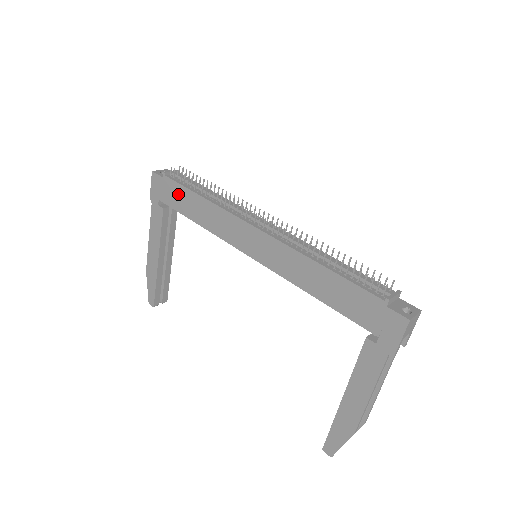
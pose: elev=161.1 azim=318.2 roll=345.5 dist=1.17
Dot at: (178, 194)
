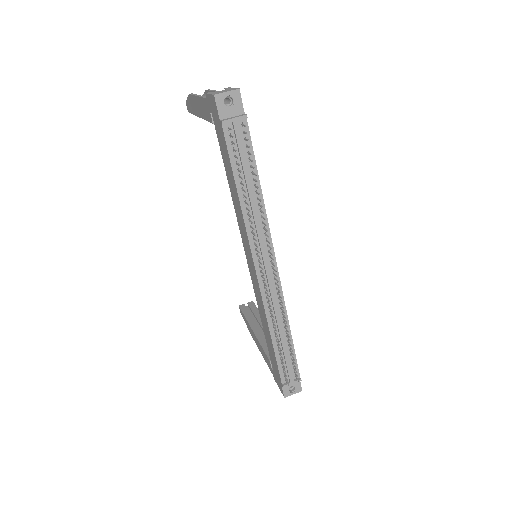
Dot at: (225, 154)
